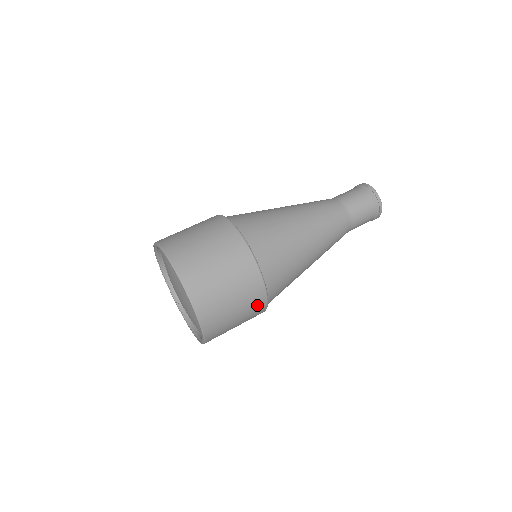
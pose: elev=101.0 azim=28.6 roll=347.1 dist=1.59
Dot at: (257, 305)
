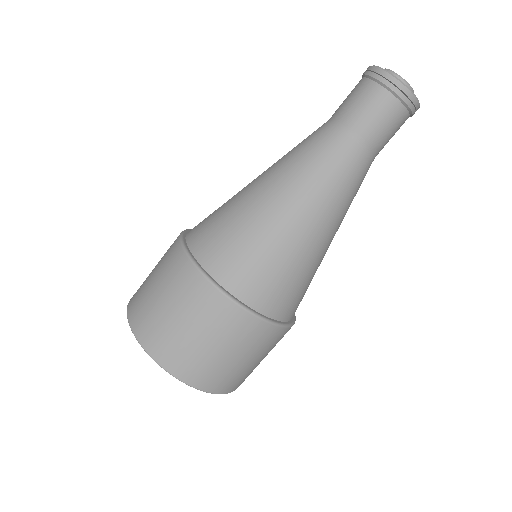
Dot at: (233, 322)
